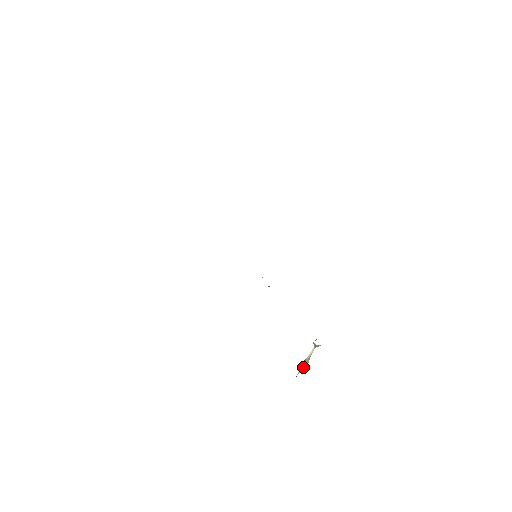
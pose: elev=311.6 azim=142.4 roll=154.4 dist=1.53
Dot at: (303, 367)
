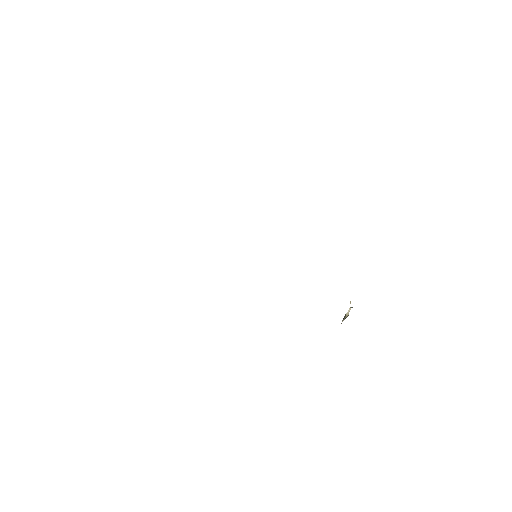
Dot at: occluded
